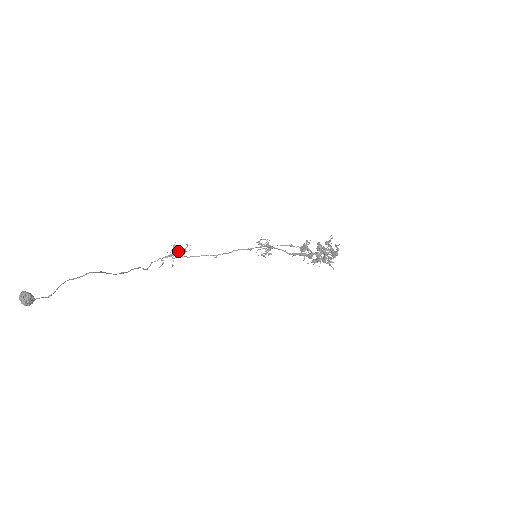
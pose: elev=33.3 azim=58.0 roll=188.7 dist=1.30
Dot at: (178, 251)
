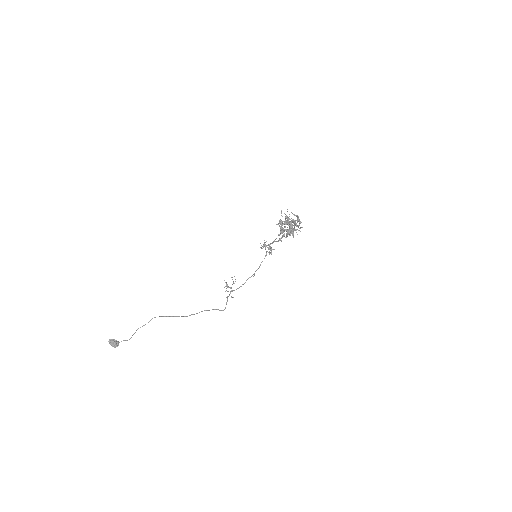
Dot at: occluded
